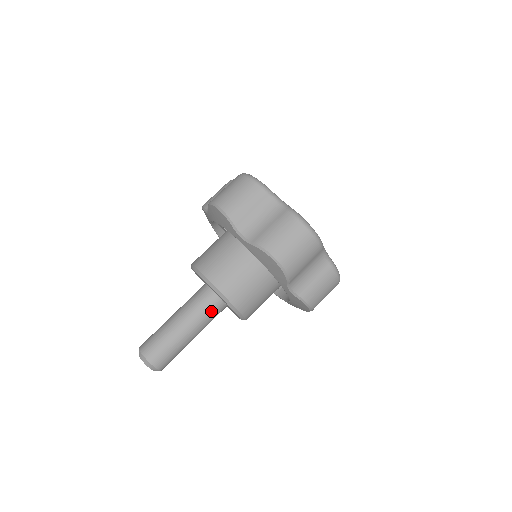
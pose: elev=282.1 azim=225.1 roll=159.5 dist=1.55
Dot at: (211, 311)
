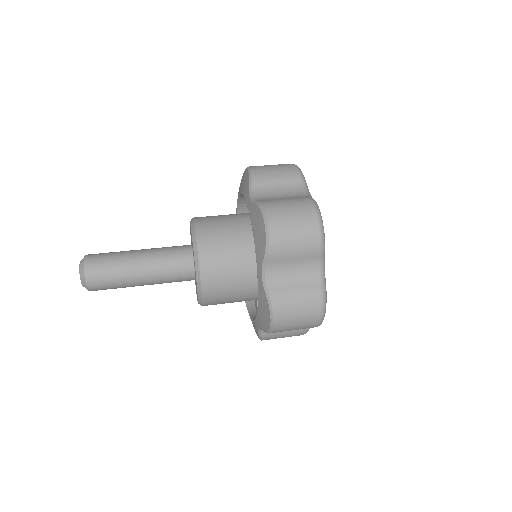
Dot at: (176, 265)
